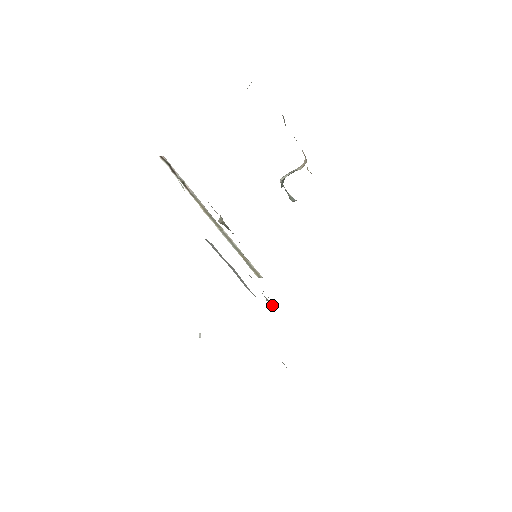
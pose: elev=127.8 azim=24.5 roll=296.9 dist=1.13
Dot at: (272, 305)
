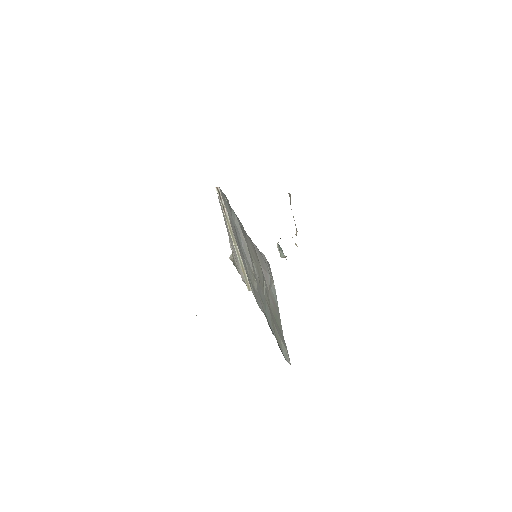
Dot at: occluded
